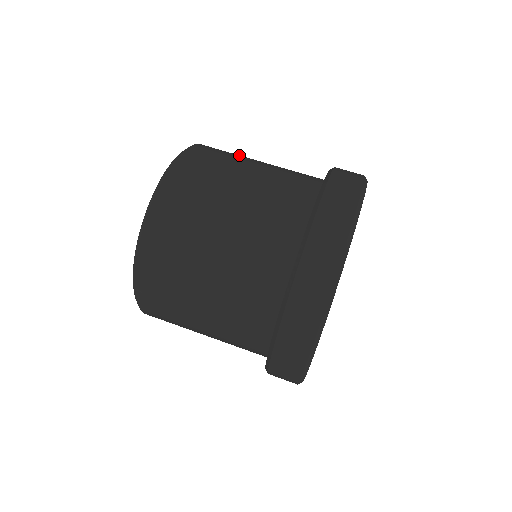
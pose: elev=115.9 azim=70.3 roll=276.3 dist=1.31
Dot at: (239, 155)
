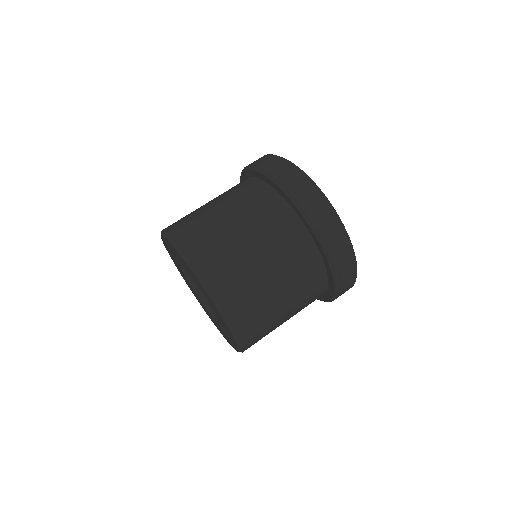
Dot at: occluded
